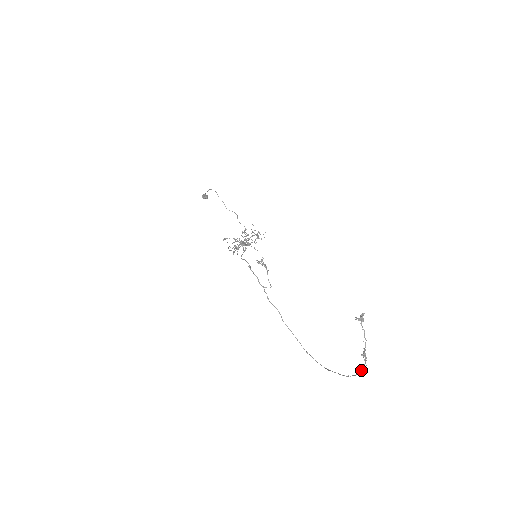
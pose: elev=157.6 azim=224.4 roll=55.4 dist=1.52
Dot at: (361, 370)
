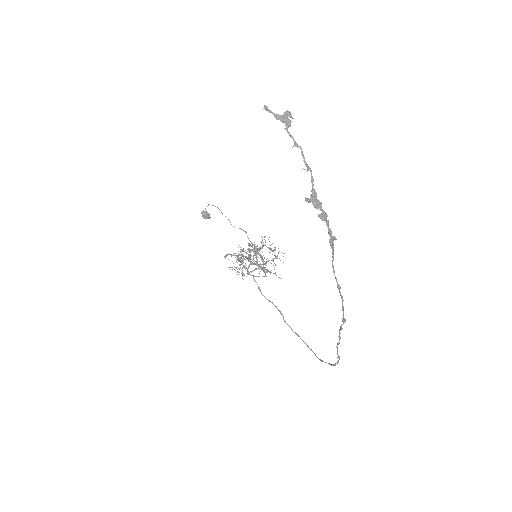
Dot at: occluded
